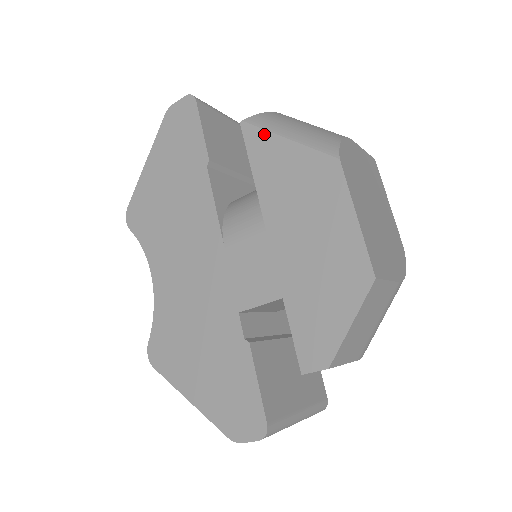
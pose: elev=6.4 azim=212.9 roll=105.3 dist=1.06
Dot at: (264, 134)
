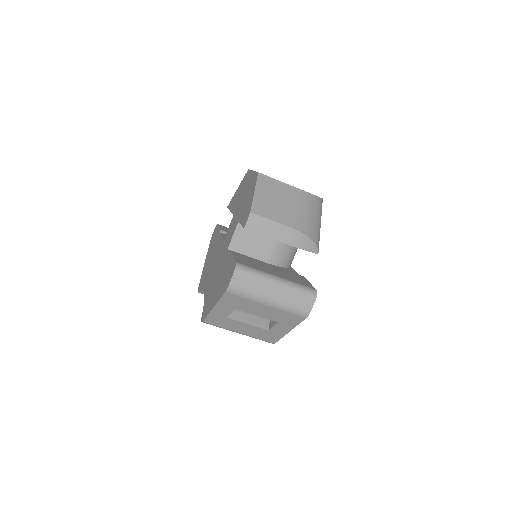
Dot at: (232, 198)
